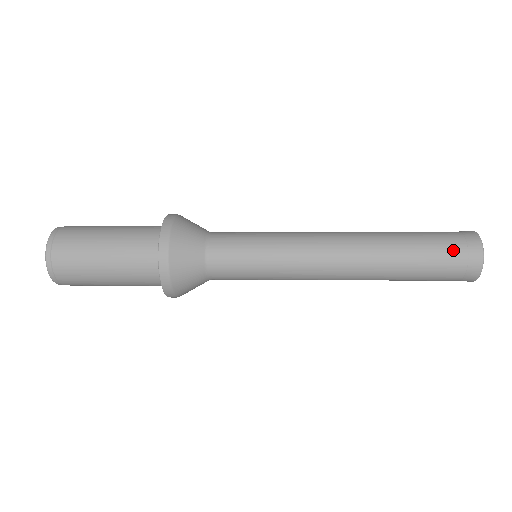
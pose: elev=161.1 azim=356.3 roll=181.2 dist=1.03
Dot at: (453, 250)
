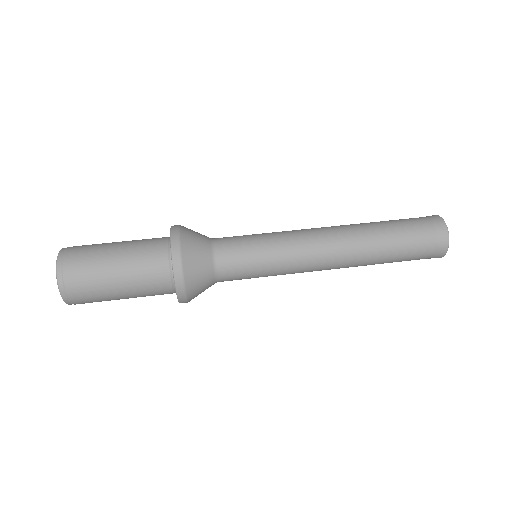
Dot at: (423, 227)
